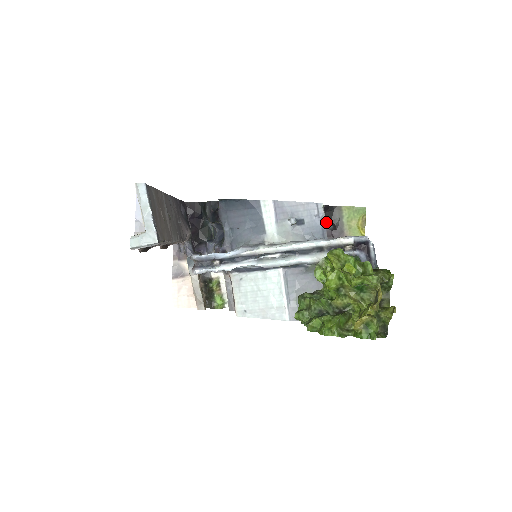
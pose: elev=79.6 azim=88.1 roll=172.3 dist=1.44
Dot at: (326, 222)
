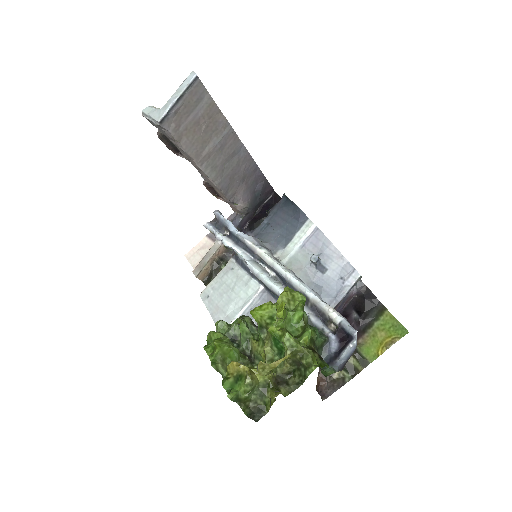
Dot at: (359, 309)
